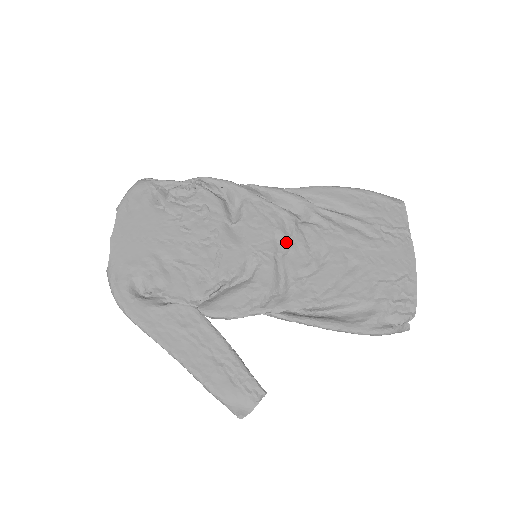
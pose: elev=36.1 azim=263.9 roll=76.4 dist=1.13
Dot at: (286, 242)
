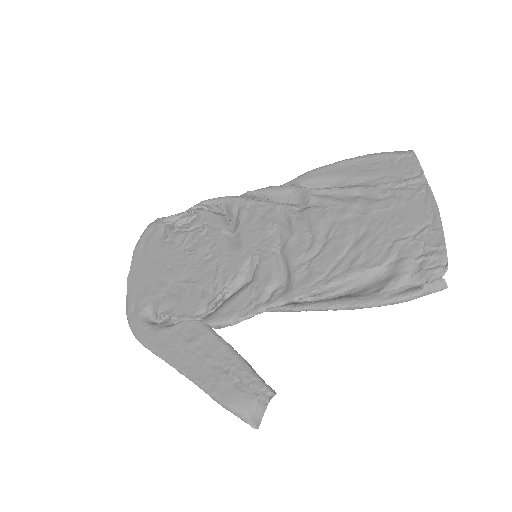
Dot at: (284, 233)
